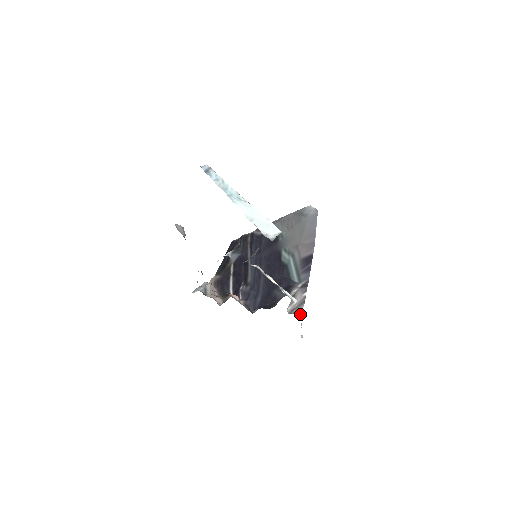
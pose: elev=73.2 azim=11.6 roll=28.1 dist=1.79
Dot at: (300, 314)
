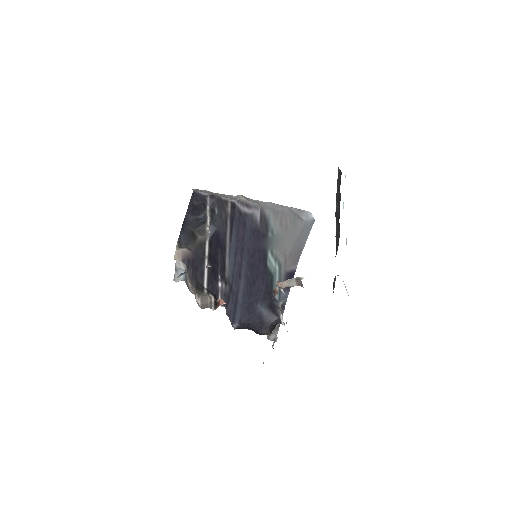
Dot at: (274, 340)
